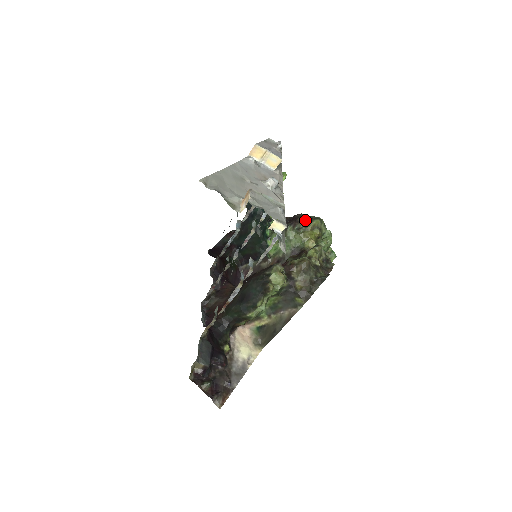
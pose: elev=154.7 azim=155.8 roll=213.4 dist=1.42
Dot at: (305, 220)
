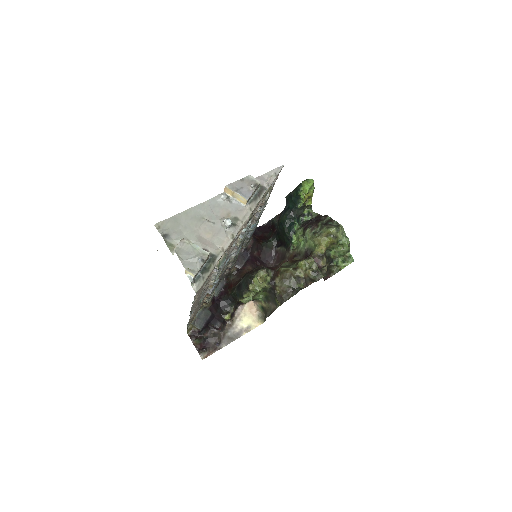
Dot at: (323, 226)
